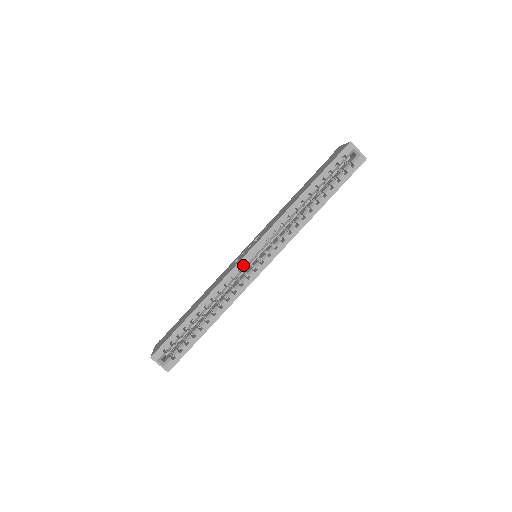
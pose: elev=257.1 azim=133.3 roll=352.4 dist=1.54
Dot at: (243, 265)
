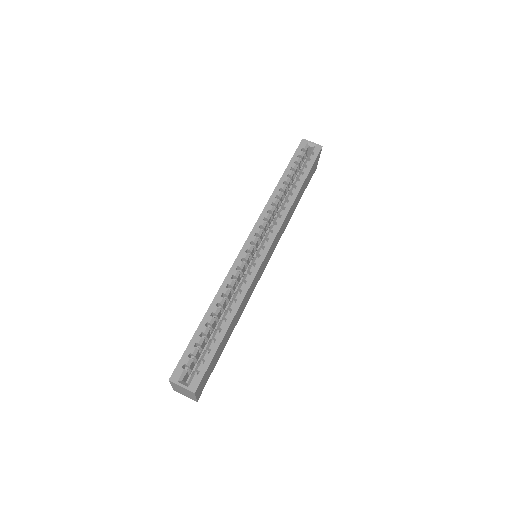
Dot at: (244, 255)
